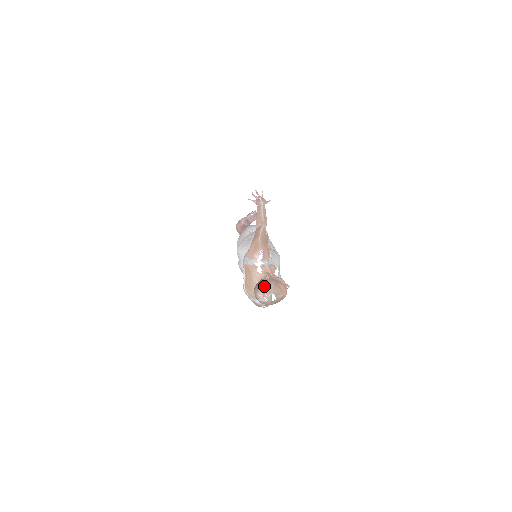
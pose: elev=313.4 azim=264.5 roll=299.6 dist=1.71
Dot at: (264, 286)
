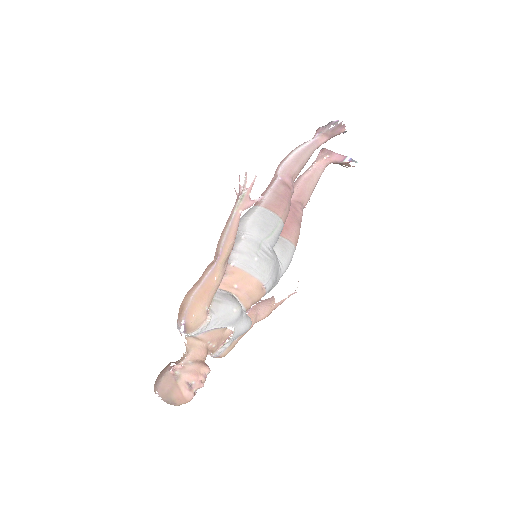
Dot at: (156, 387)
